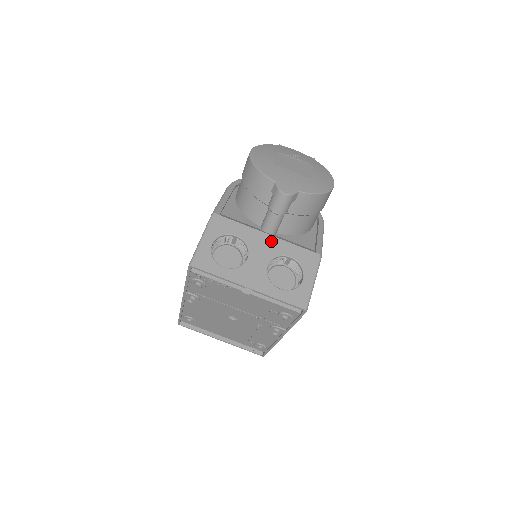
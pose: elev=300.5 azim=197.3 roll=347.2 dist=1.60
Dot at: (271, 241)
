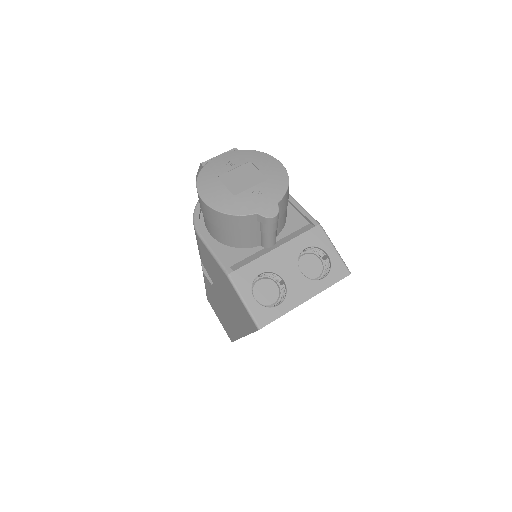
Dot at: (283, 251)
